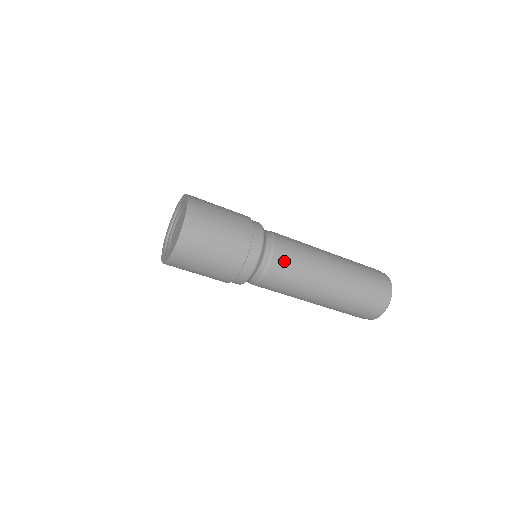
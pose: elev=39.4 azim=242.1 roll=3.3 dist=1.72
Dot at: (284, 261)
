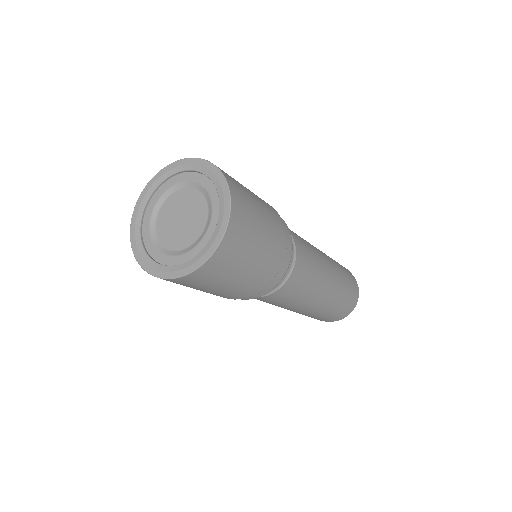
Dot at: (299, 277)
